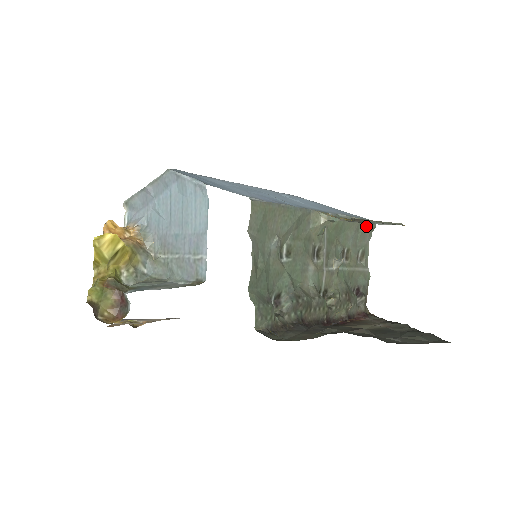
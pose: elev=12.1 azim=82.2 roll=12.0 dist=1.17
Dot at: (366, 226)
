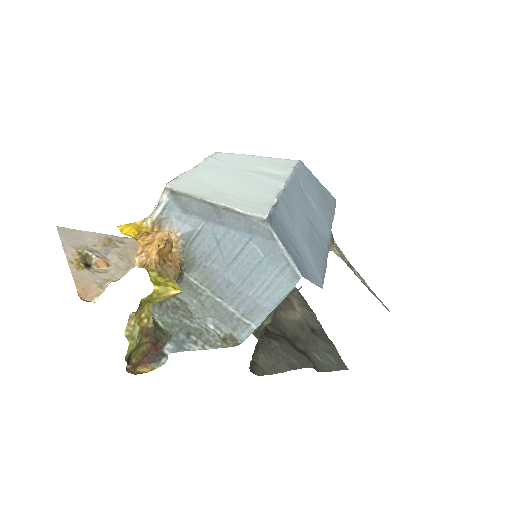
Dot at: occluded
